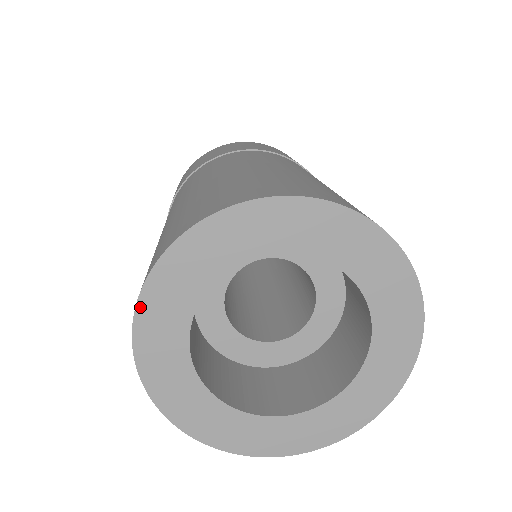
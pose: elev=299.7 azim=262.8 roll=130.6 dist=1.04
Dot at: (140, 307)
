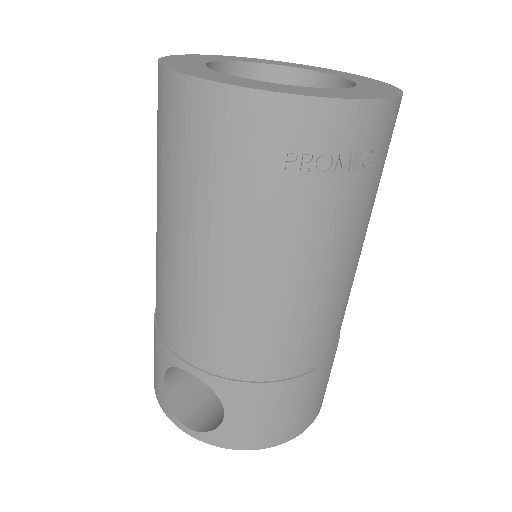
Dot at: (175, 70)
